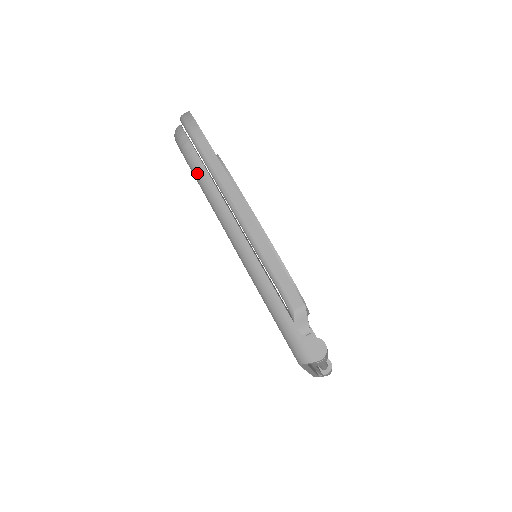
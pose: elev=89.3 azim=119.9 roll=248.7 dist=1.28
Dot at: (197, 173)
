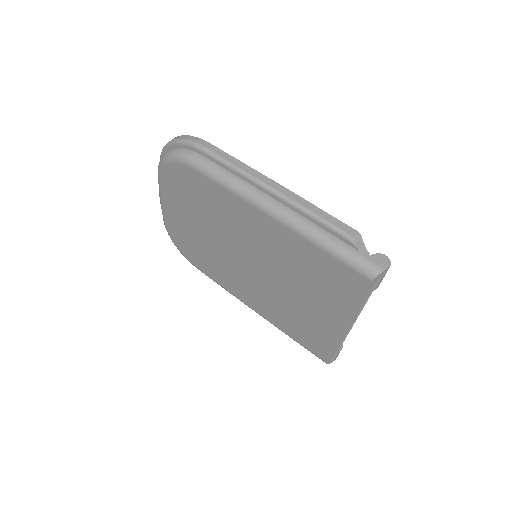
Dot at: (213, 172)
